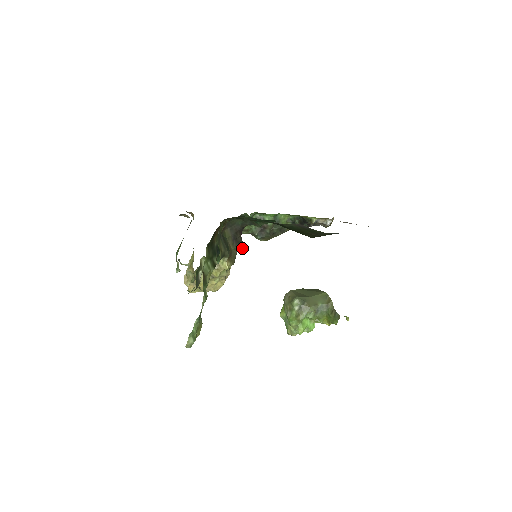
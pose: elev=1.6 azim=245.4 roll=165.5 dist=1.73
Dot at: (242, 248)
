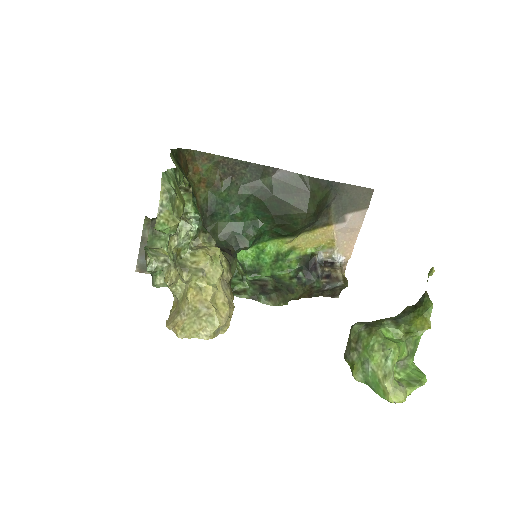
Dot at: (235, 258)
